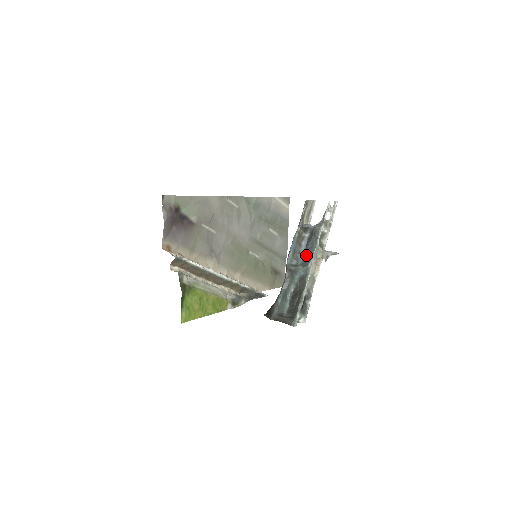
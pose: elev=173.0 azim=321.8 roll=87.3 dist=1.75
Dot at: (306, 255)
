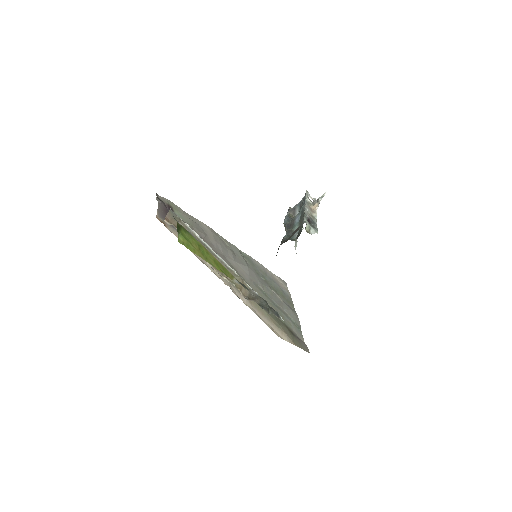
Dot at: occluded
